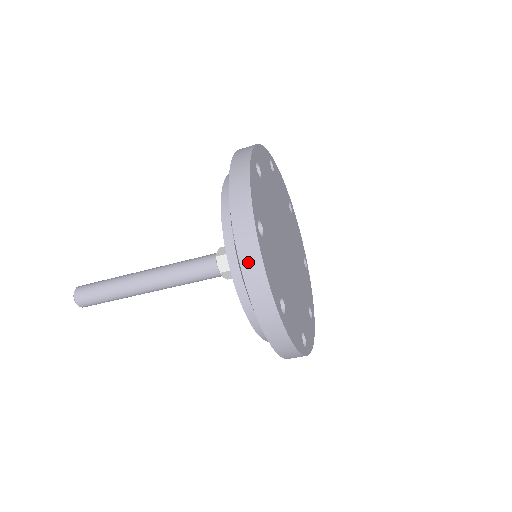
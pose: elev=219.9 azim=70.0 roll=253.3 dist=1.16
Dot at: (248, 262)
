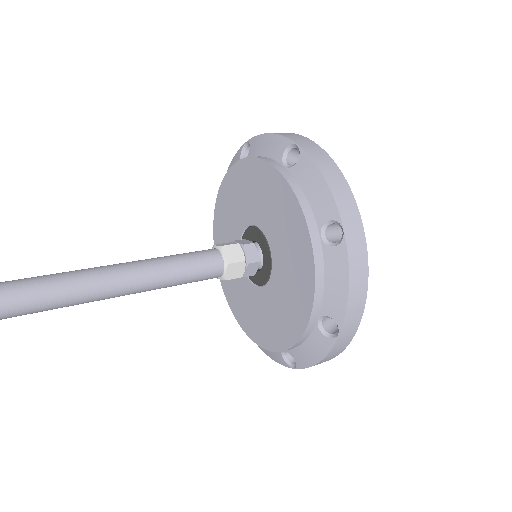
Dot at: occluded
